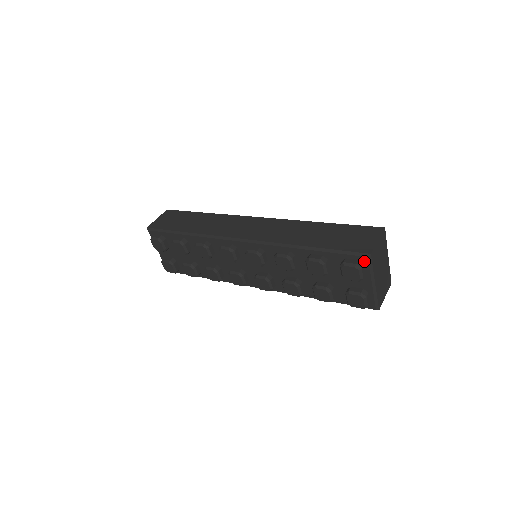
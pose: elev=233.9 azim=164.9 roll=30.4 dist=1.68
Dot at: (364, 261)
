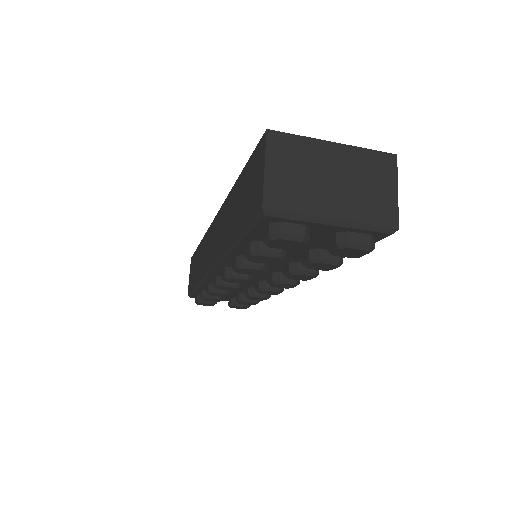
Dot at: (273, 220)
